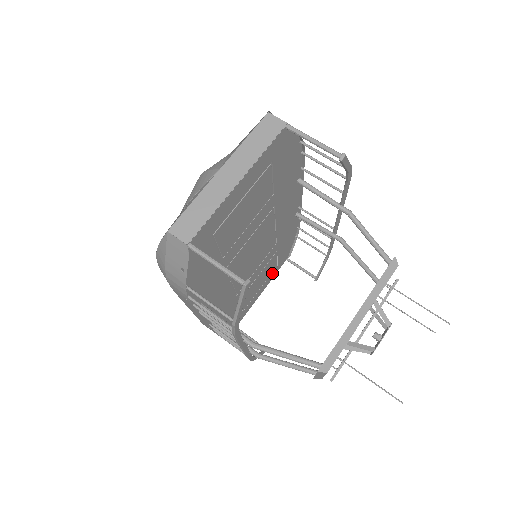
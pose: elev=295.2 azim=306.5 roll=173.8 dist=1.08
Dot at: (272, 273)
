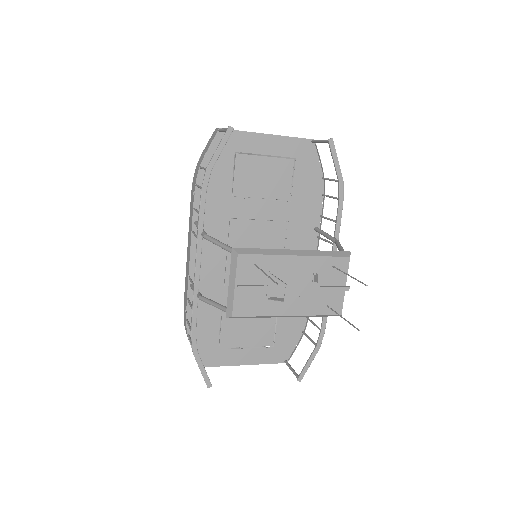
Dot at: (264, 350)
